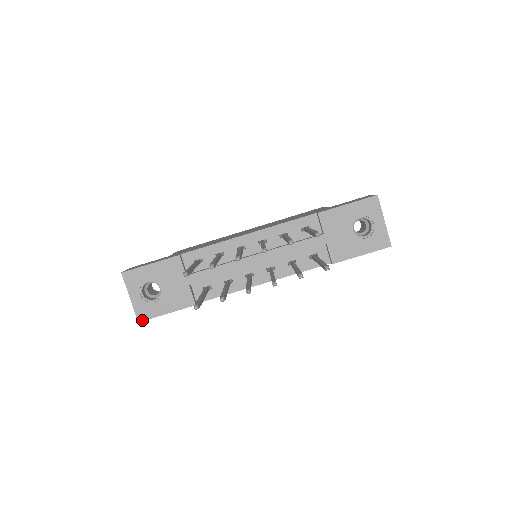
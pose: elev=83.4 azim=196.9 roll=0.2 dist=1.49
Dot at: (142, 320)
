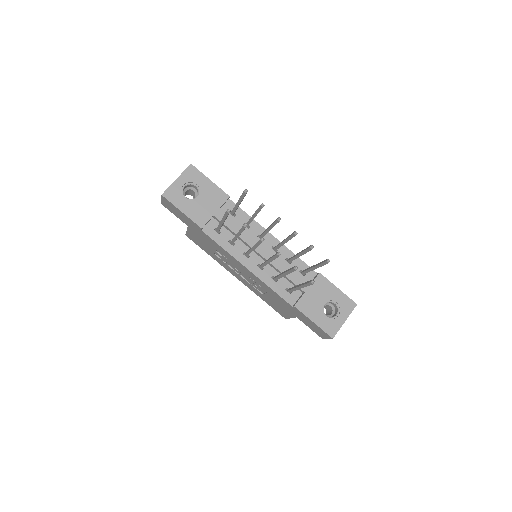
Dot at: (165, 196)
